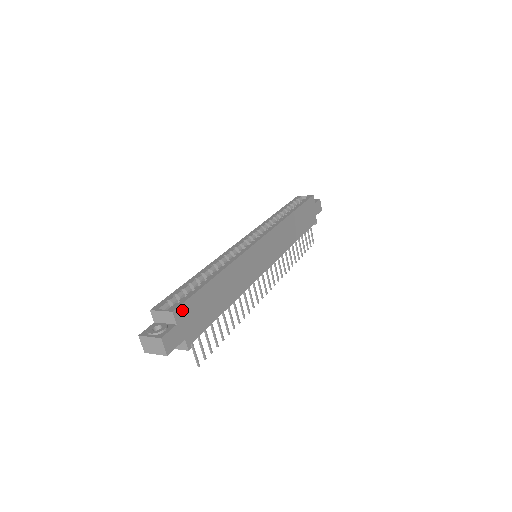
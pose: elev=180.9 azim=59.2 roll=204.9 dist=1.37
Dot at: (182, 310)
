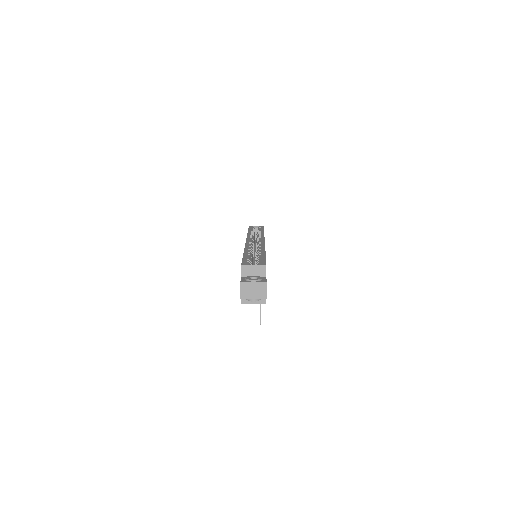
Dot at: occluded
